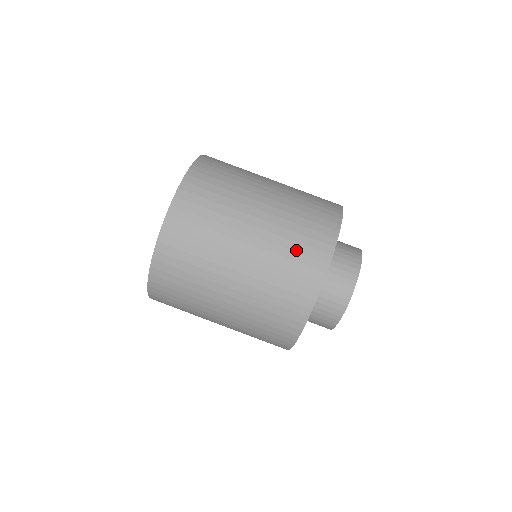
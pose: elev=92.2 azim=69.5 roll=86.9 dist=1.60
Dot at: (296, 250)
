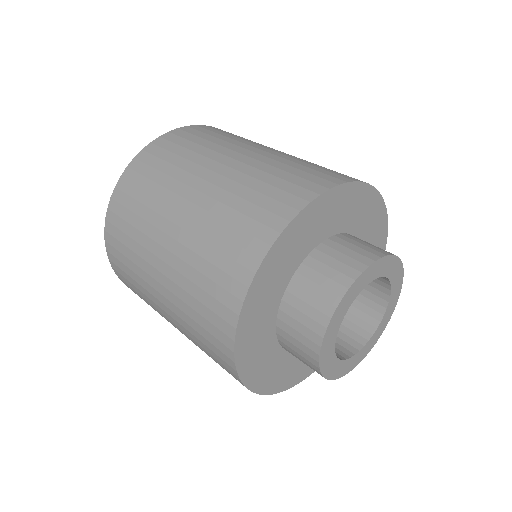
Dot at: (324, 167)
